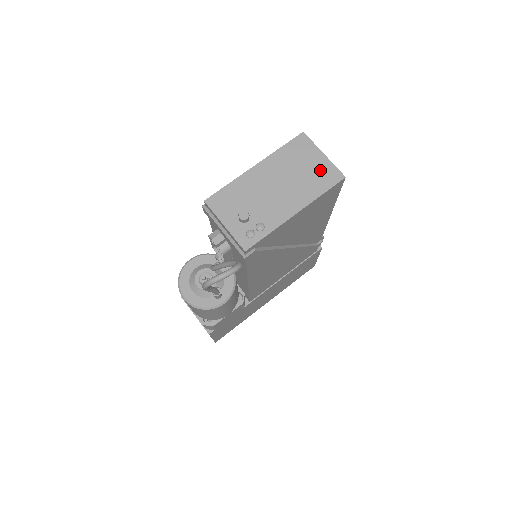
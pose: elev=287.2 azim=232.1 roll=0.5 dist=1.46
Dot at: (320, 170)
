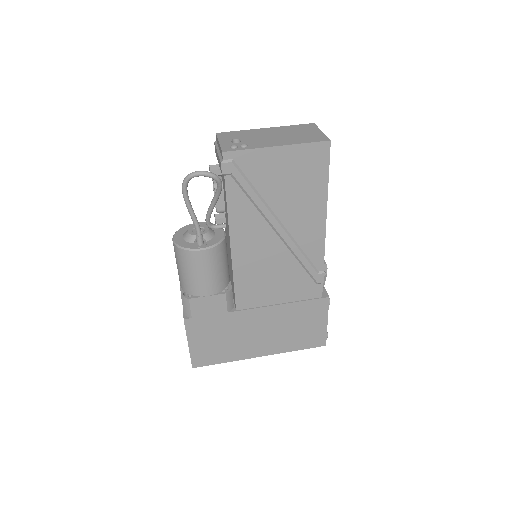
Dot at: (313, 135)
